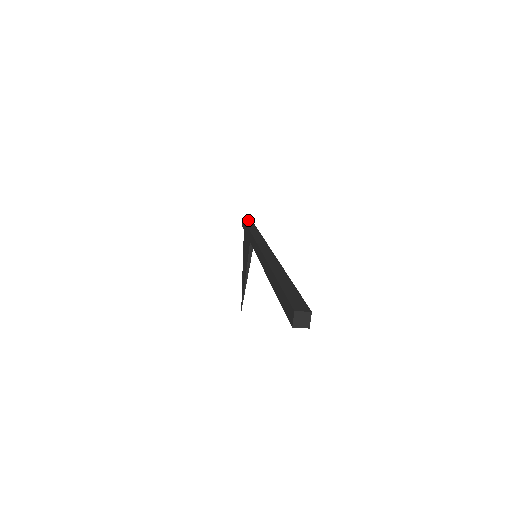
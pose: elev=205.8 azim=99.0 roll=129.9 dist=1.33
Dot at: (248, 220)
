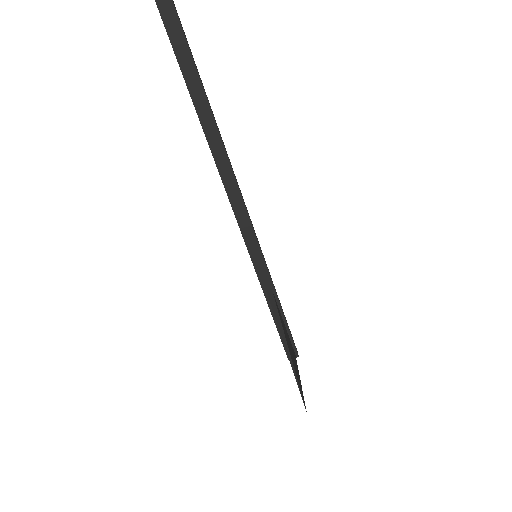
Dot at: occluded
